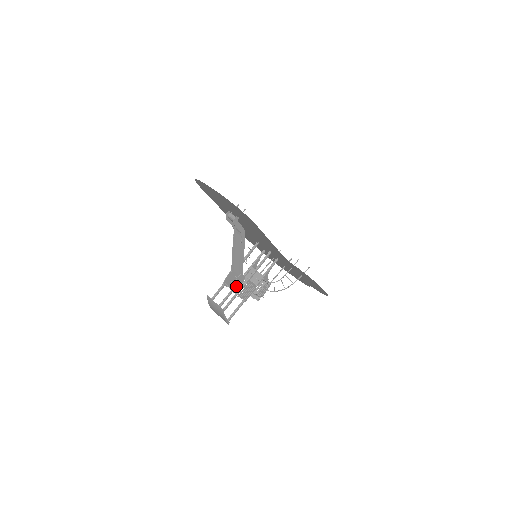
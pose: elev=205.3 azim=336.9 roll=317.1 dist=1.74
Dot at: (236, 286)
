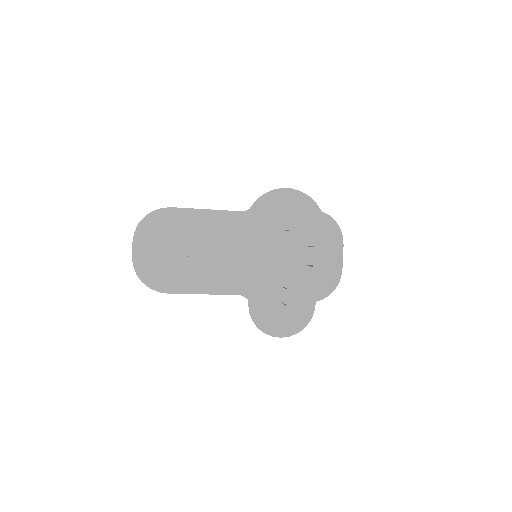
Dot at: occluded
